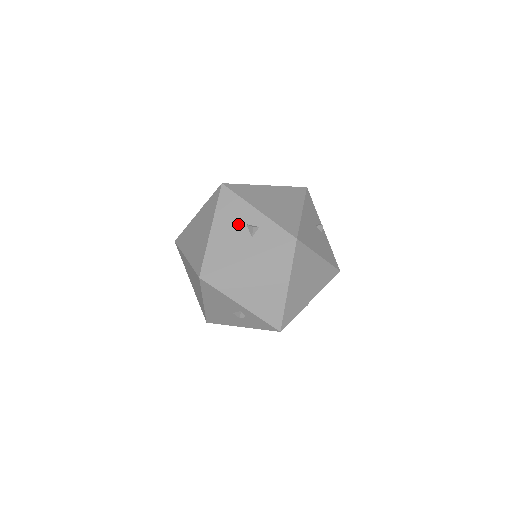
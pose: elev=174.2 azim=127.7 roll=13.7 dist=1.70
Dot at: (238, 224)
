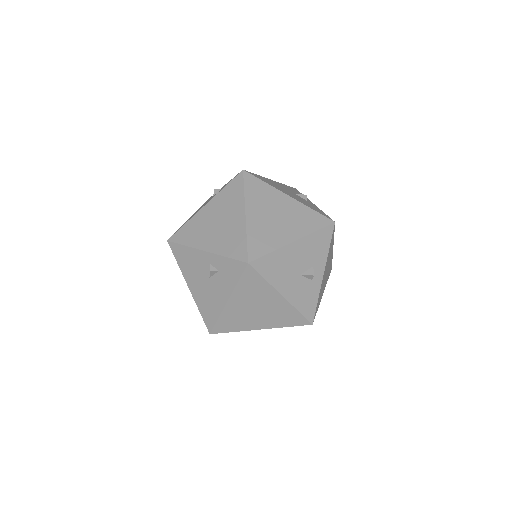
Dot at: occluded
